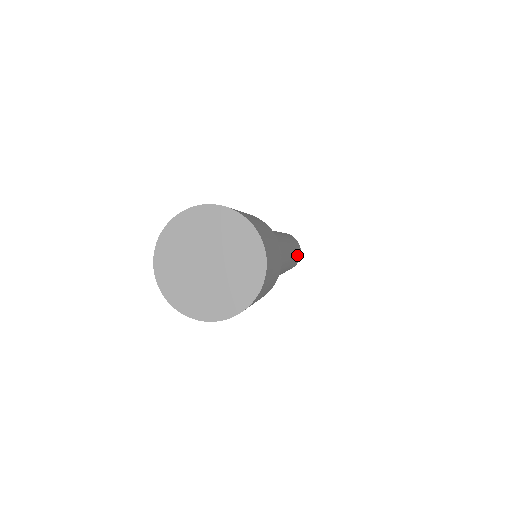
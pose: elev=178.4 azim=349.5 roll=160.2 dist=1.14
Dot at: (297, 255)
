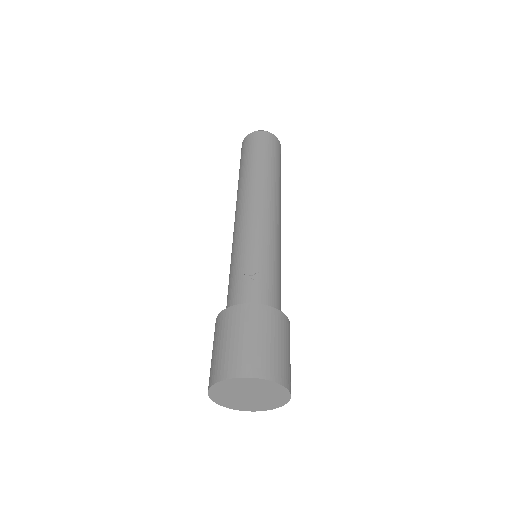
Dot at: (279, 167)
